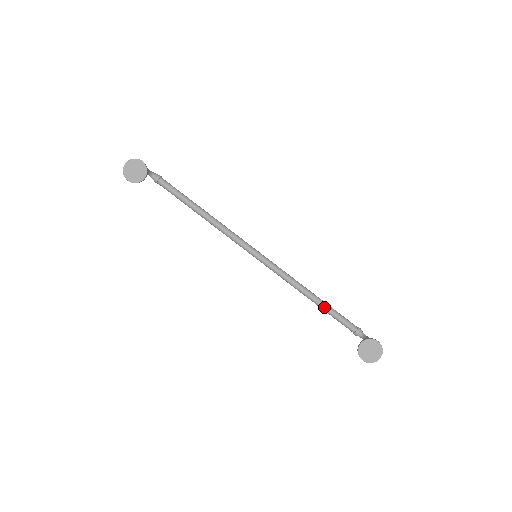
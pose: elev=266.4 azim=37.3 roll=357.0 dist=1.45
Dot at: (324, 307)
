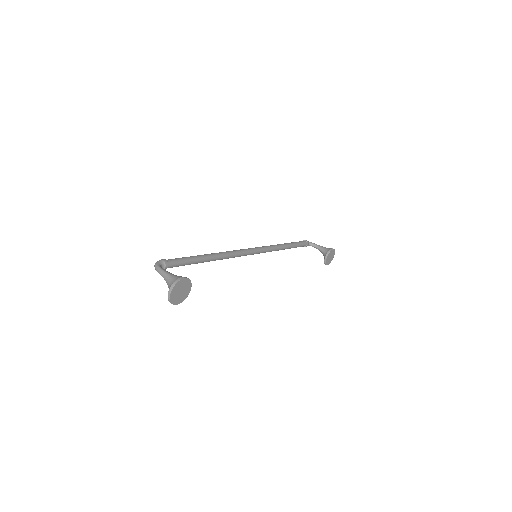
Dot at: (291, 247)
